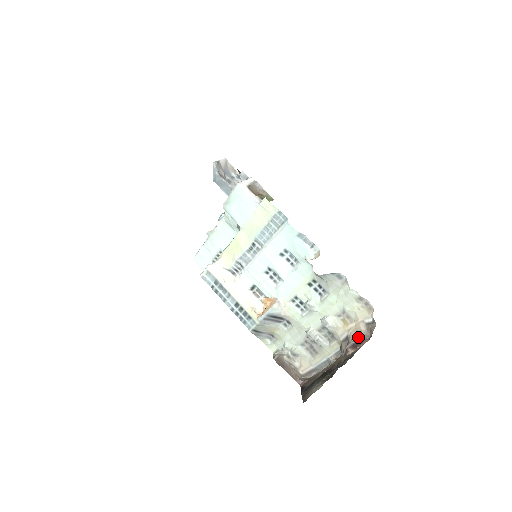
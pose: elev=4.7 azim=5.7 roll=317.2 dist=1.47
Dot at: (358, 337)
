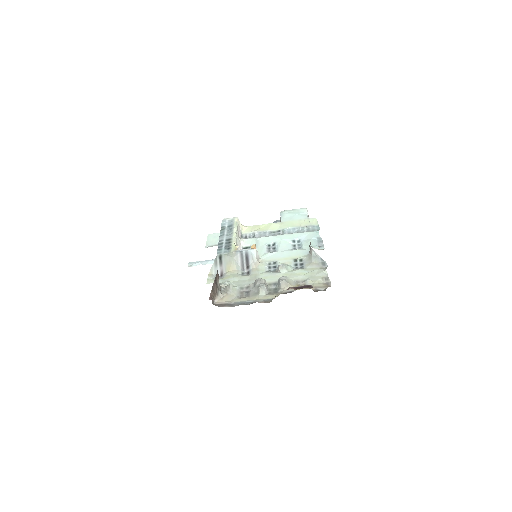
Dot at: (307, 285)
